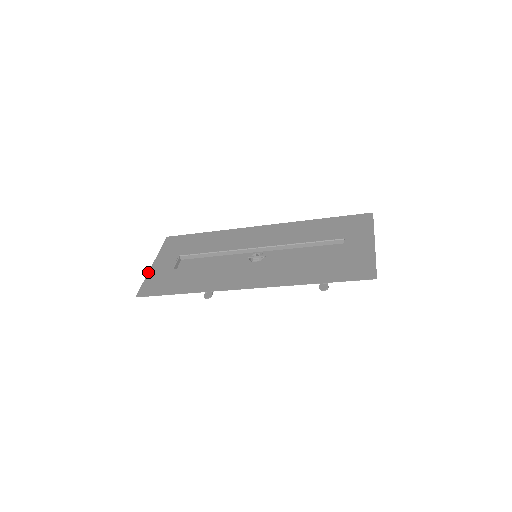
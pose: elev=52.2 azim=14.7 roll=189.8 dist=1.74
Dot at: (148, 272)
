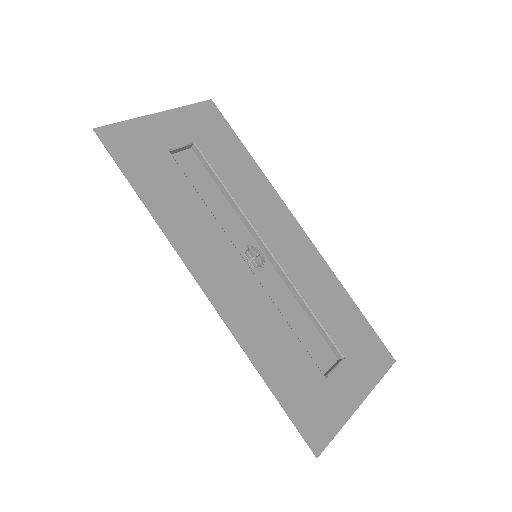
Dot at: occluded
